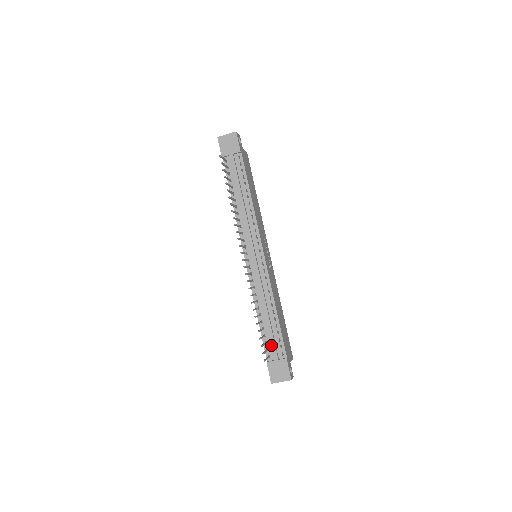
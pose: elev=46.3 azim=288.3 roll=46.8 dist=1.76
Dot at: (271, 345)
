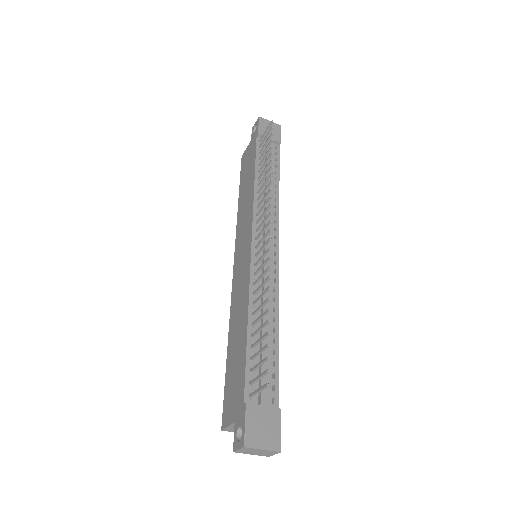
Dot at: occluded
